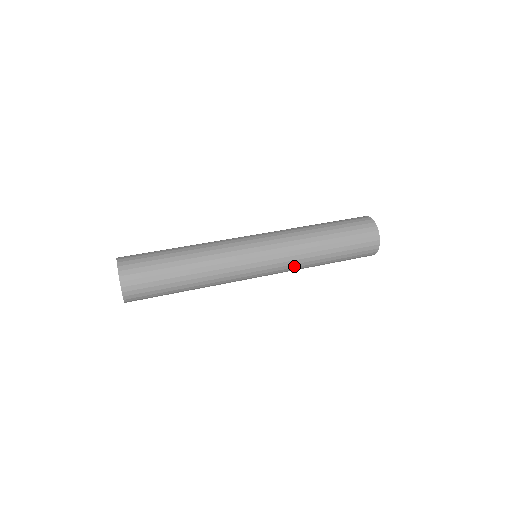
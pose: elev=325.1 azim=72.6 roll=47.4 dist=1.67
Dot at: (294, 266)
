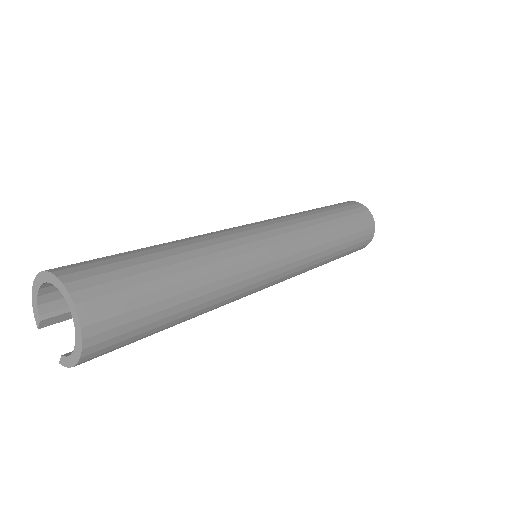
Dot at: (312, 253)
